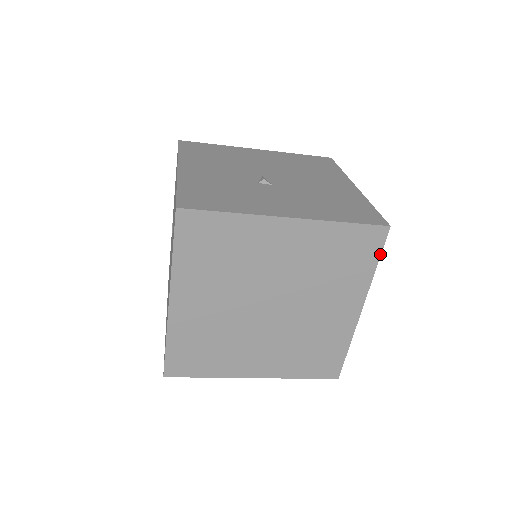
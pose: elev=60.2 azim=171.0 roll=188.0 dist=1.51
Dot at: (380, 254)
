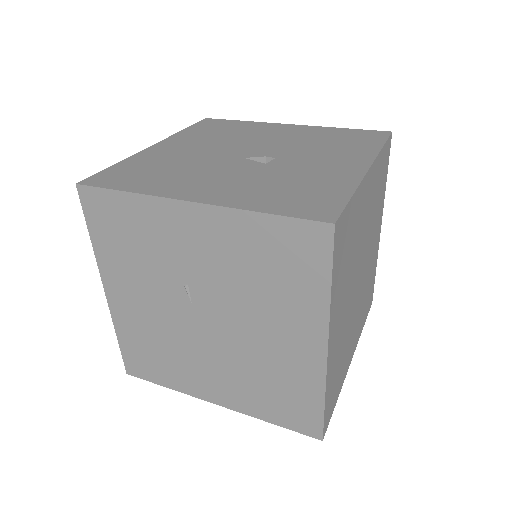
Dot at: (388, 164)
